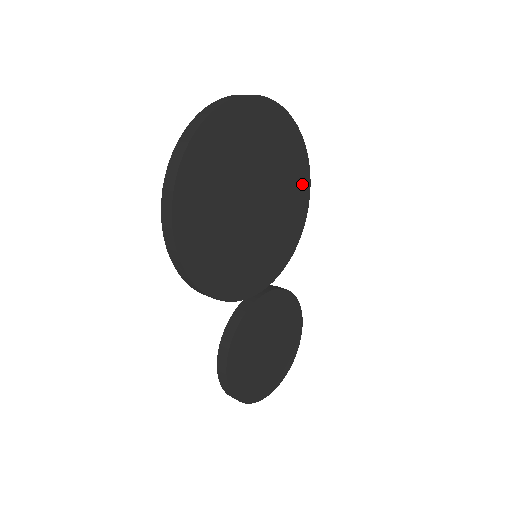
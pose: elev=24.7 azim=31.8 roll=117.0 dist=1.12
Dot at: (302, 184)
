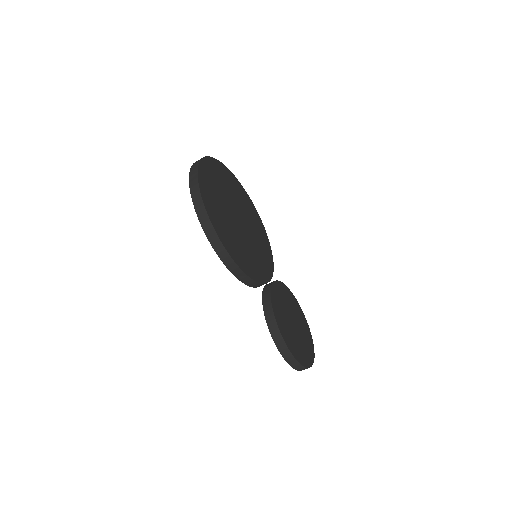
Dot at: (255, 213)
